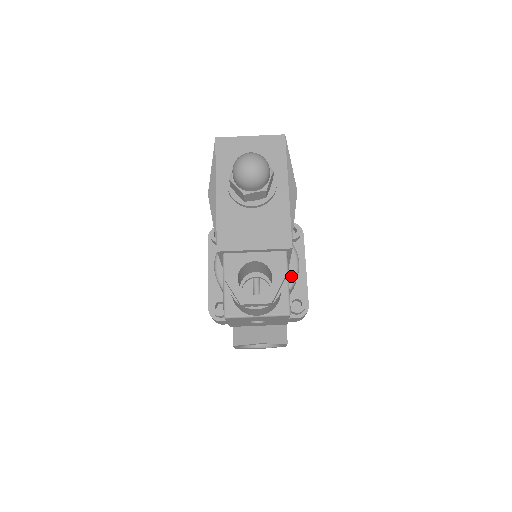
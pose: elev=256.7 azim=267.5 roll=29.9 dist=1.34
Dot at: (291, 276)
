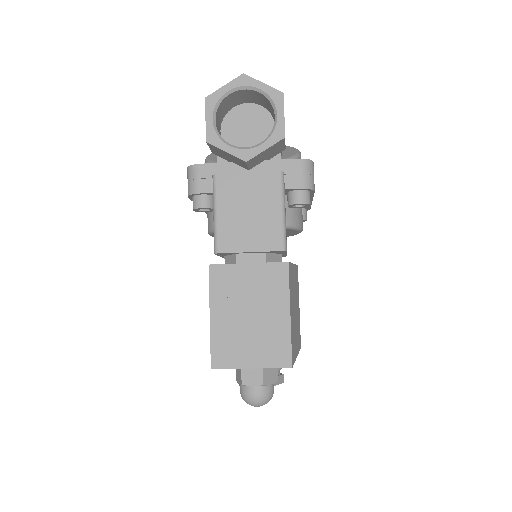
Dot at: (293, 235)
